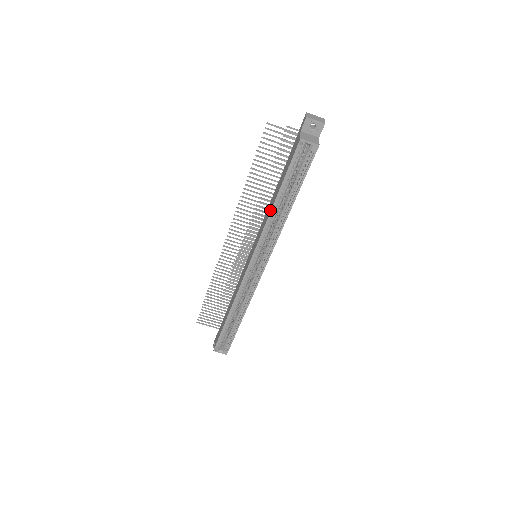
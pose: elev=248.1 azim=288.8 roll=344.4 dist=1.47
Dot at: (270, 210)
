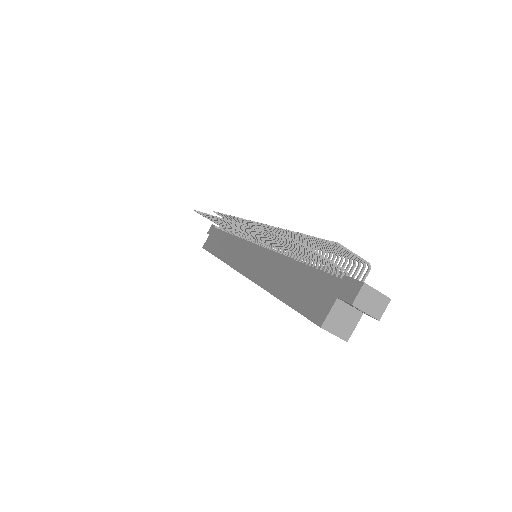
Dot at: (268, 288)
